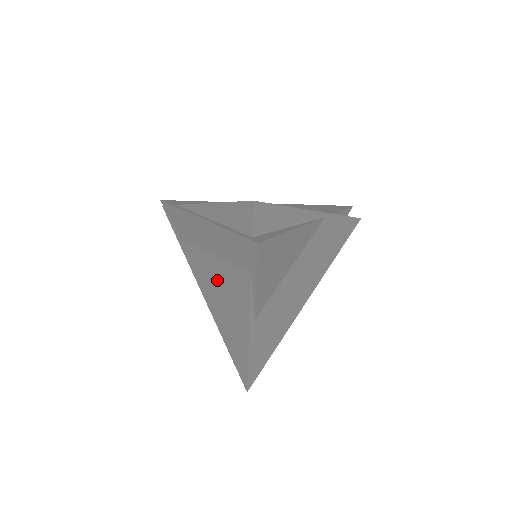
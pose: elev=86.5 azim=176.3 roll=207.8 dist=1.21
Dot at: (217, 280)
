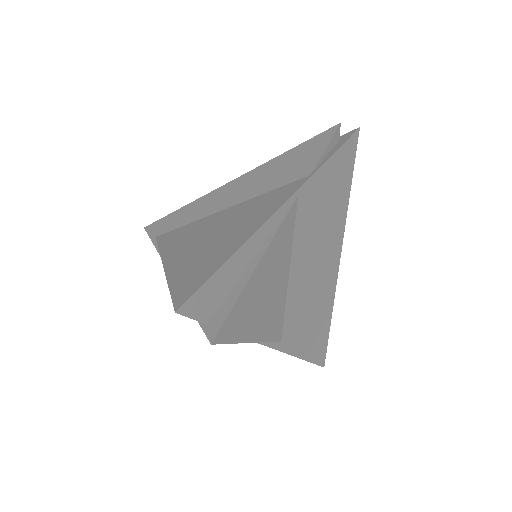
Dot at: occluded
